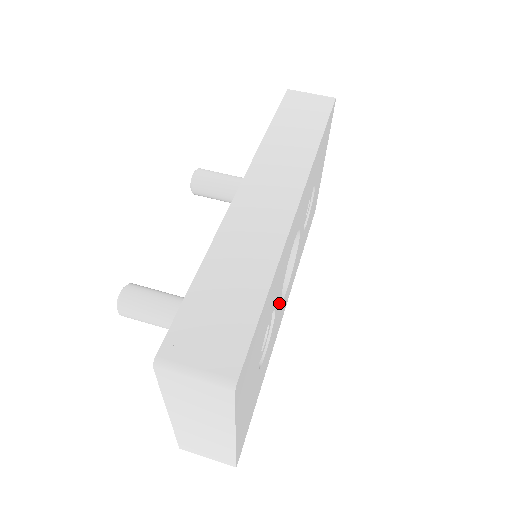
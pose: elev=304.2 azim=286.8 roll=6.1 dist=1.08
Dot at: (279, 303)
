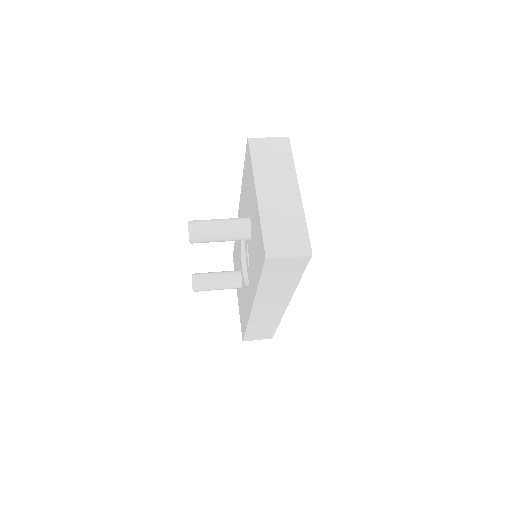
Dot at: occluded
